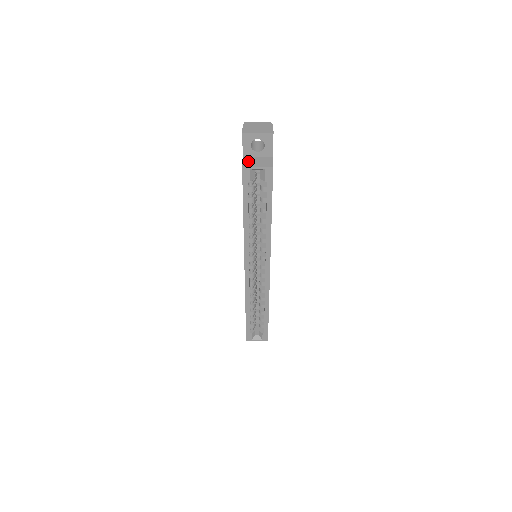
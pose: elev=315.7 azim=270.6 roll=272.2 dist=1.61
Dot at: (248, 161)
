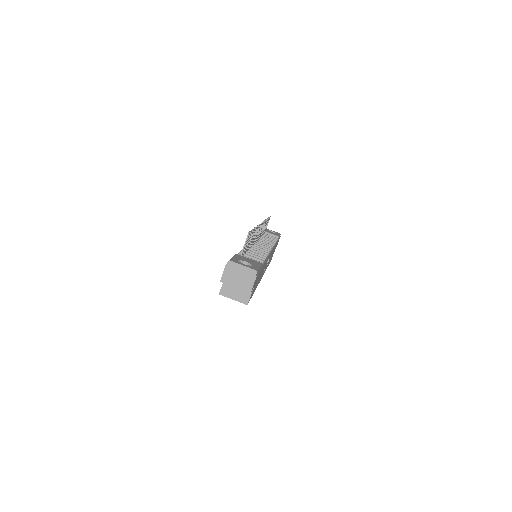
Dot at: (227, 286)
